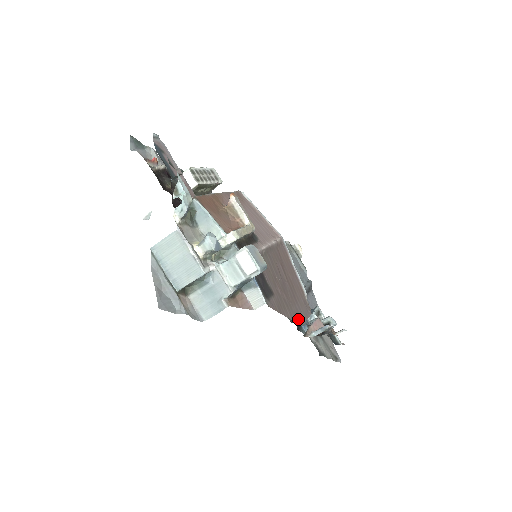
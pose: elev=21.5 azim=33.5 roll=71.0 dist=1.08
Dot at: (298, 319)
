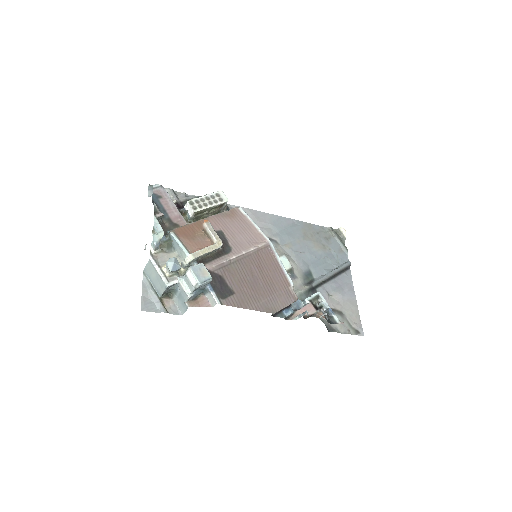
Dot at: (268, 309)
